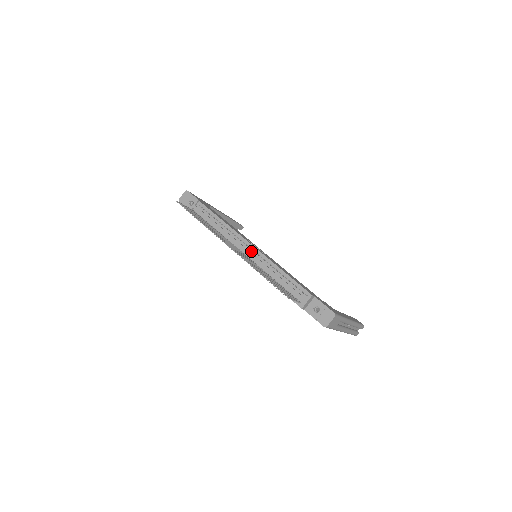
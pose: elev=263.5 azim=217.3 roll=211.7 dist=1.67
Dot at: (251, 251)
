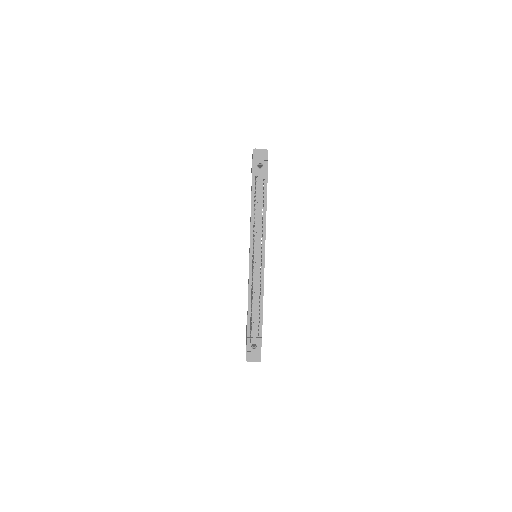
Dot at: (259, 264)
